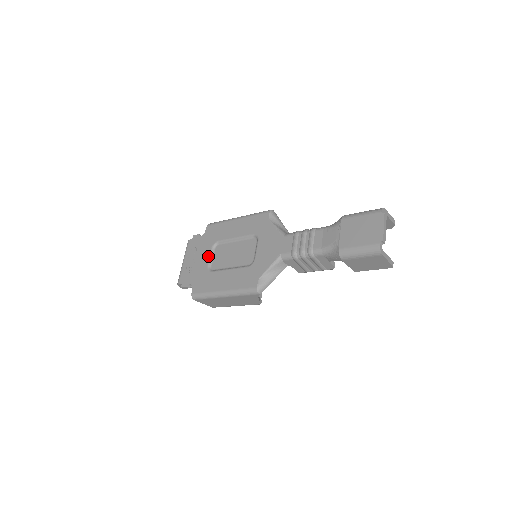
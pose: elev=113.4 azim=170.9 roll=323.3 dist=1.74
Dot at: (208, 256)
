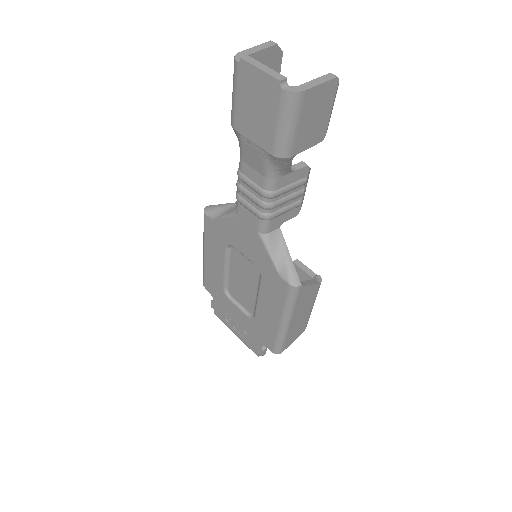
Dot at: (236, 309)
